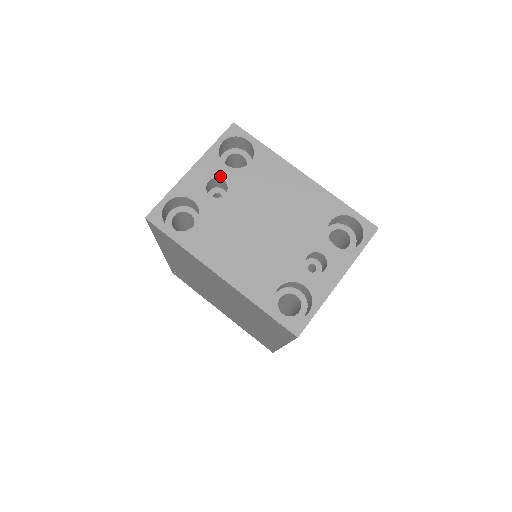
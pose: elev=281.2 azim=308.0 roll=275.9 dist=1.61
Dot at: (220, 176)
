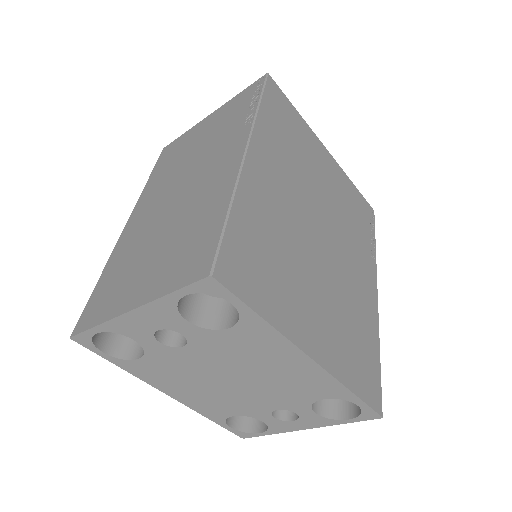
Dot at: (177, 330)
